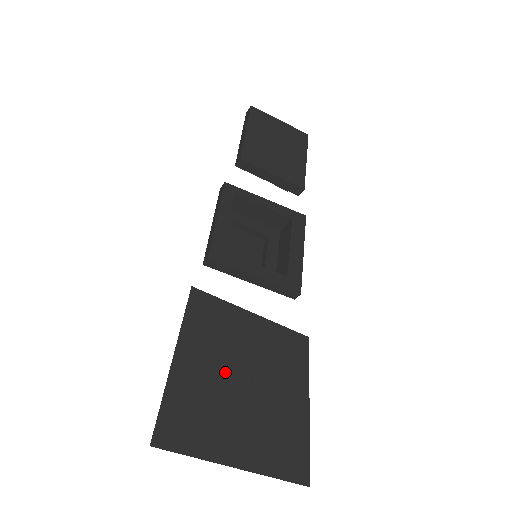
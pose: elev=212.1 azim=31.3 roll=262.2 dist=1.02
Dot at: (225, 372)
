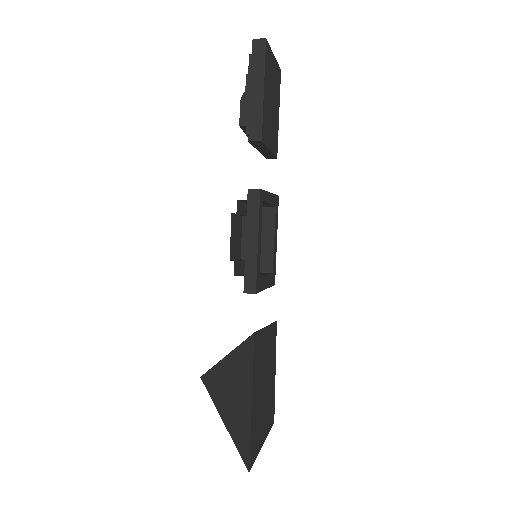
Dot at: (262, 387)
